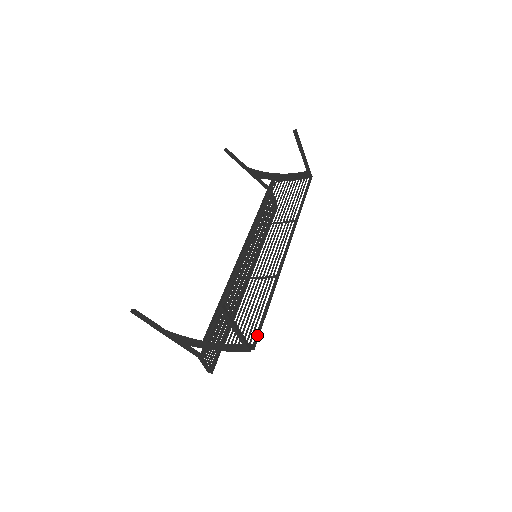
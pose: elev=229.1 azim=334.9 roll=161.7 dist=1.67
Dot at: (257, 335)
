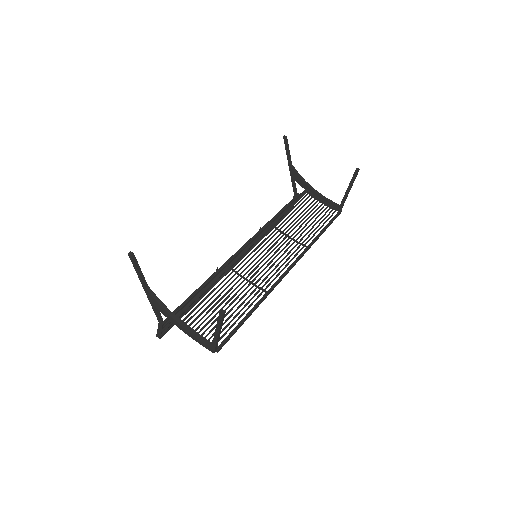
Dot at: (227, 340)
